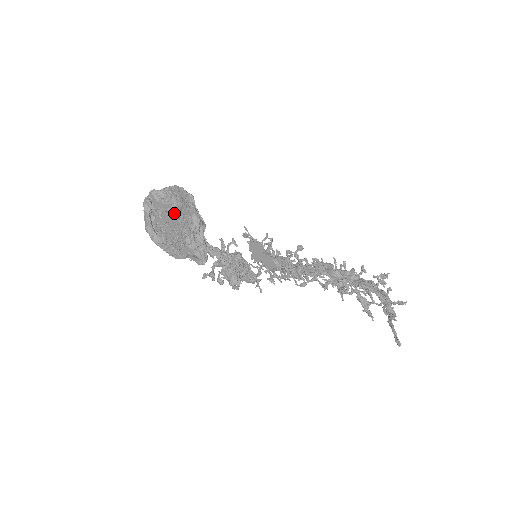
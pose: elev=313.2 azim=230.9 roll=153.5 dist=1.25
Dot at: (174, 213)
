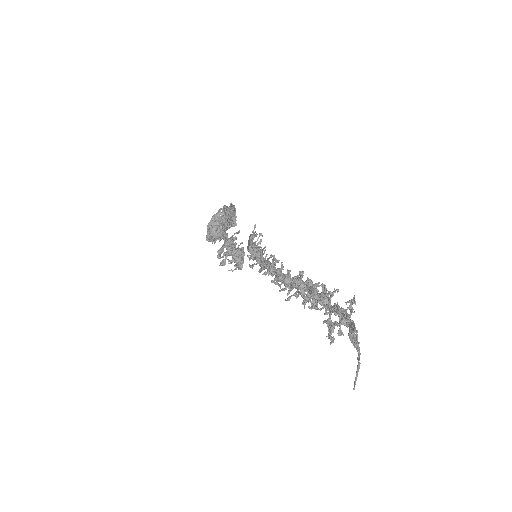
Dot at: occluded
